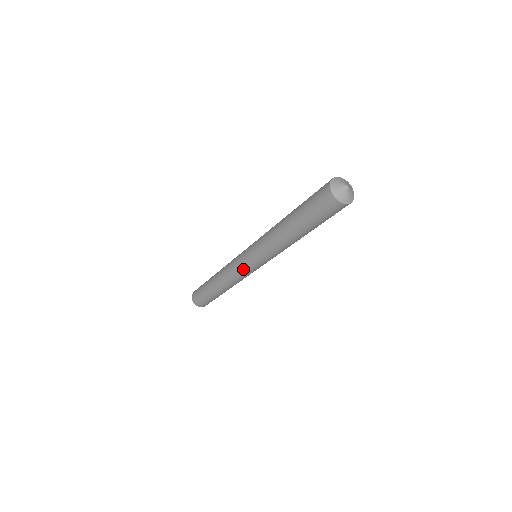
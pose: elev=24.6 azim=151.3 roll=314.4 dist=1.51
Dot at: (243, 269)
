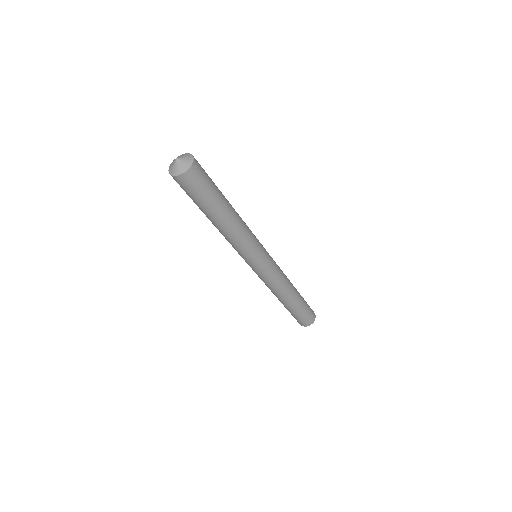
Dot at: occluded
